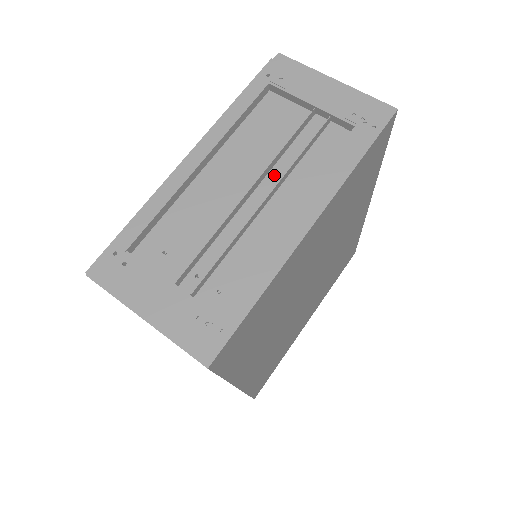
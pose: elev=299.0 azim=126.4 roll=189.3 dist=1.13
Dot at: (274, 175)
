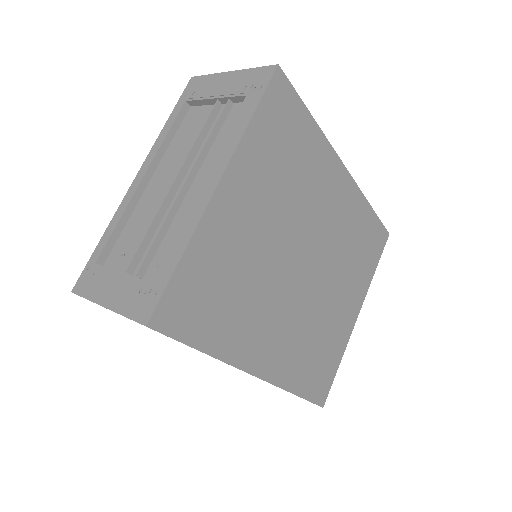
Dot at: occluded
